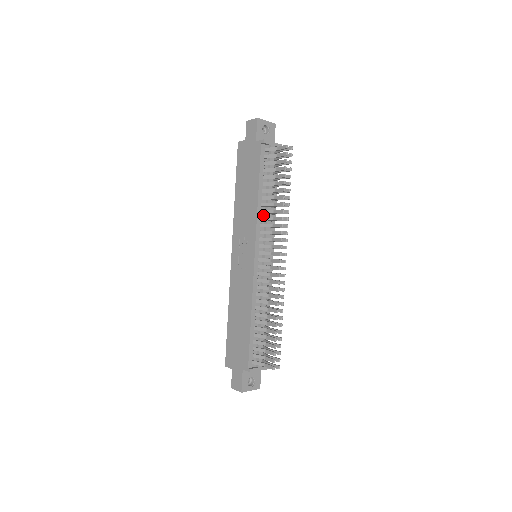
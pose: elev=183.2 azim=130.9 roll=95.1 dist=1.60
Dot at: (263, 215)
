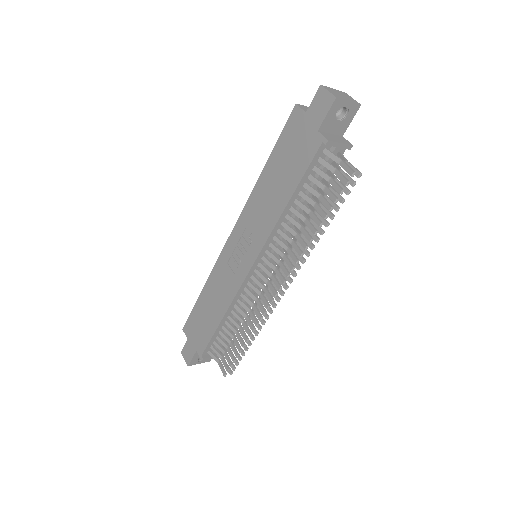
Dot at: (283, 226)
